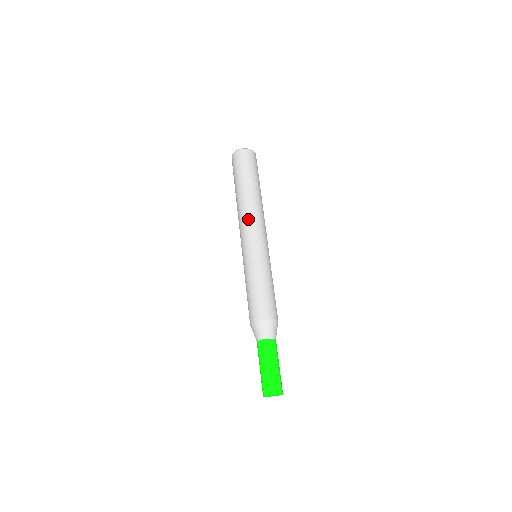
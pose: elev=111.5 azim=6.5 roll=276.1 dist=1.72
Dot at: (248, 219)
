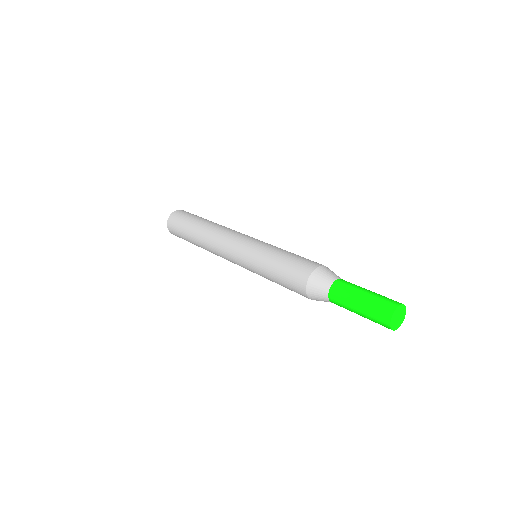
Dot at: occluded
